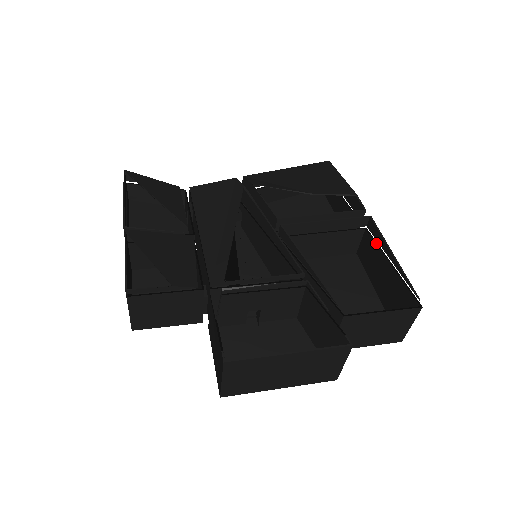
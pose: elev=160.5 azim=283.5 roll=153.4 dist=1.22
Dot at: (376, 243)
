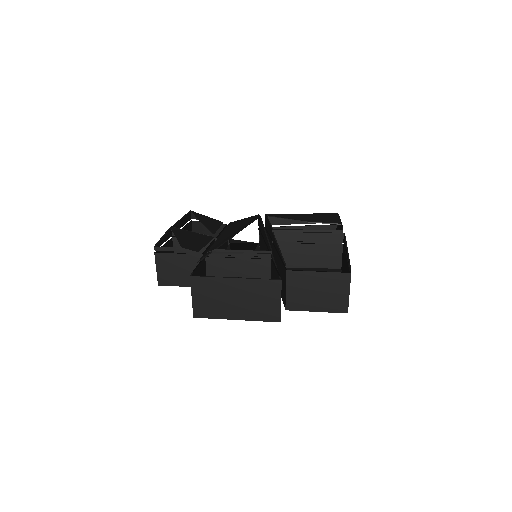
Dot at: occluded
